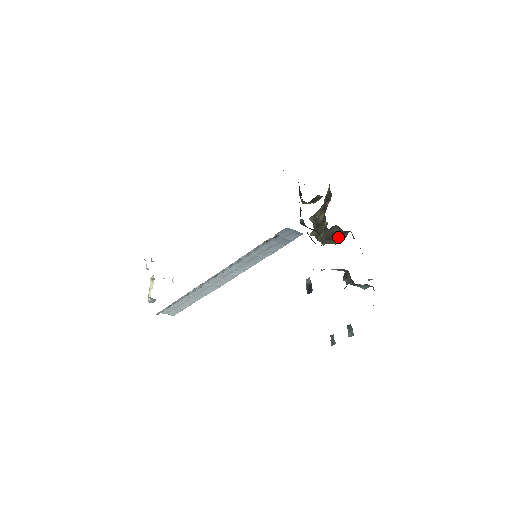
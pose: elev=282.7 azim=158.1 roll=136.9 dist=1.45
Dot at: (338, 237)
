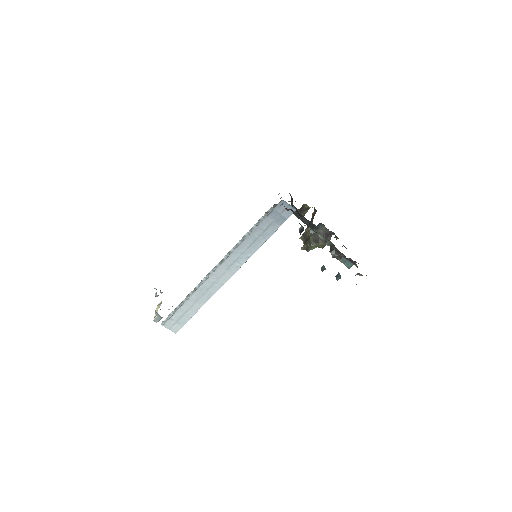
Dot at: occluded
